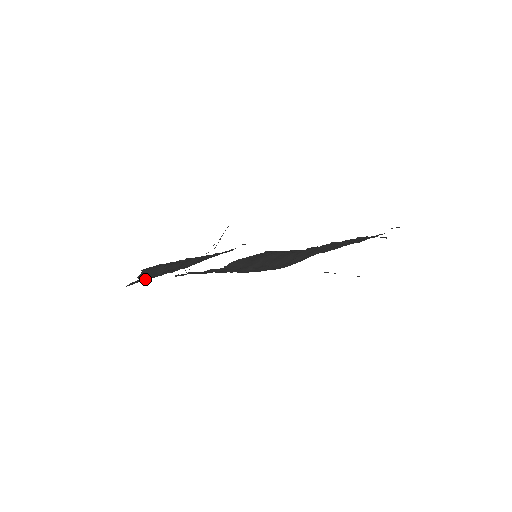
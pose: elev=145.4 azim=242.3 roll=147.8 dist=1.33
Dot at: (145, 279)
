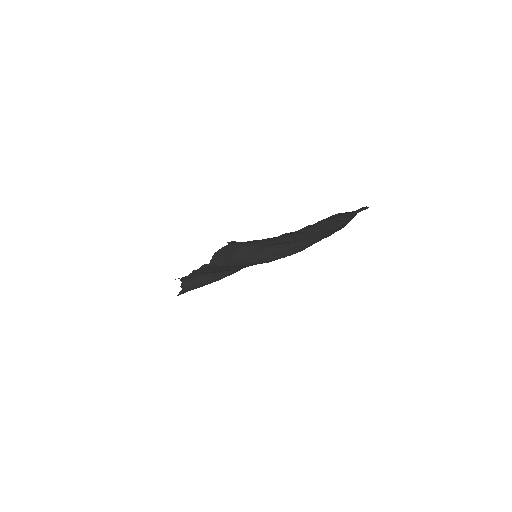
Dot at: (189, 289)
